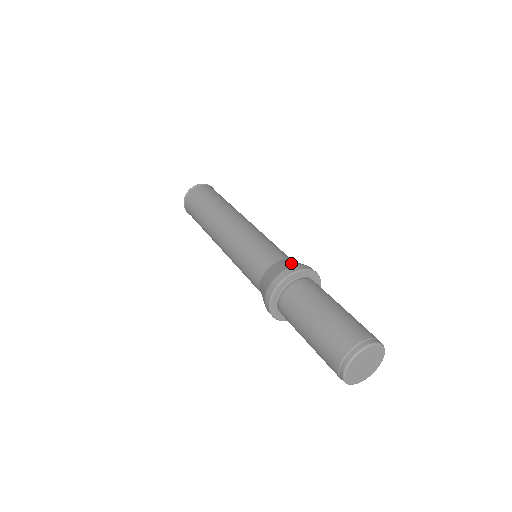
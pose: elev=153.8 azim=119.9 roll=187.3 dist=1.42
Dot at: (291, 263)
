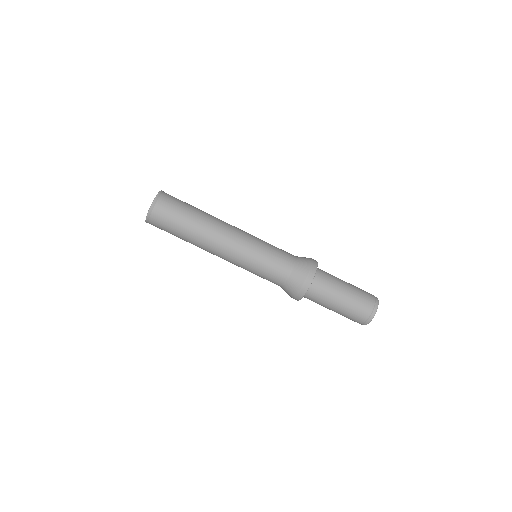
Dot at: (306, 262)
